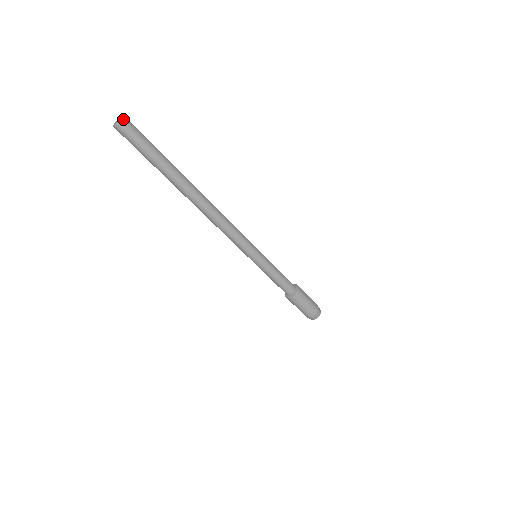
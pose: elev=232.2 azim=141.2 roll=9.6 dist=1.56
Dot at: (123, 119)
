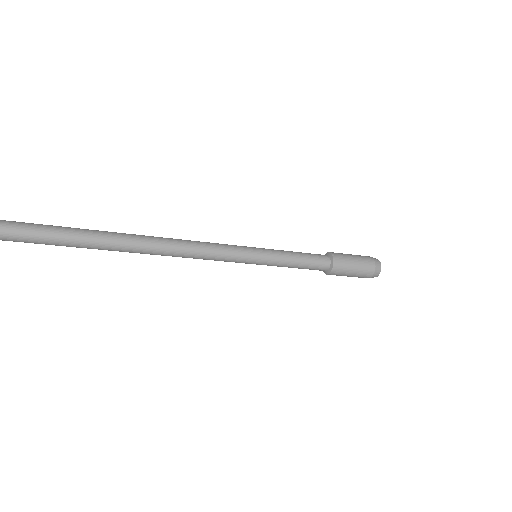
Dot at: out of frame
